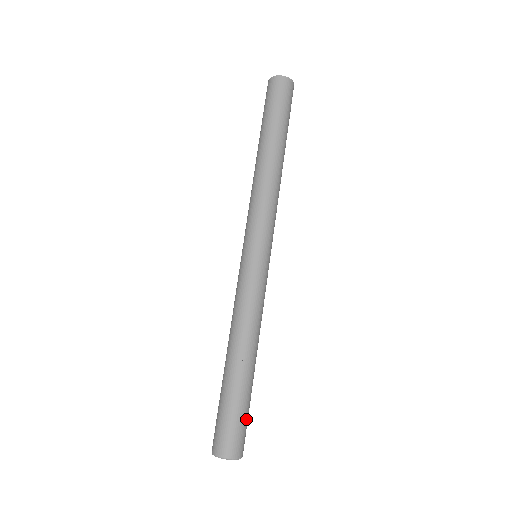
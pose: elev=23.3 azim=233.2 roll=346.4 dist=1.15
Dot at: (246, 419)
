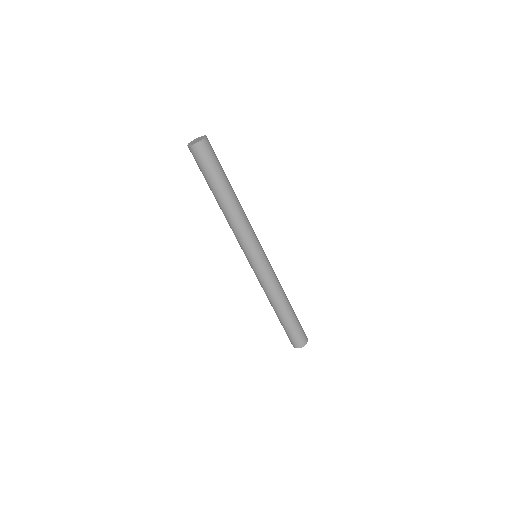
Dot at: occluded
